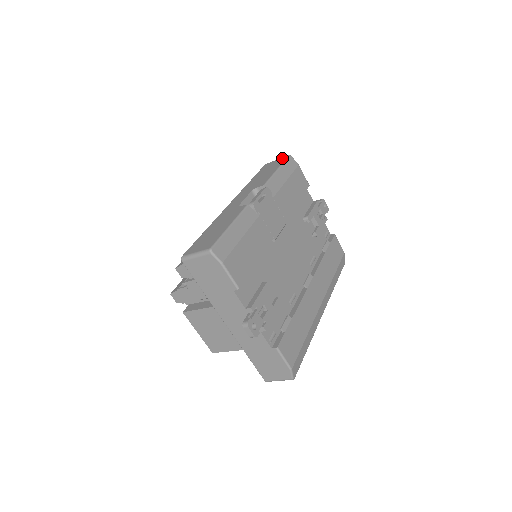
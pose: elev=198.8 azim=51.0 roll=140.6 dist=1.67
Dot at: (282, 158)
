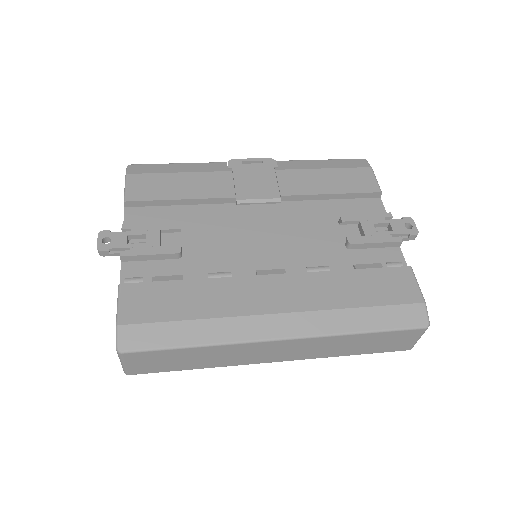
Dot at: occluded
